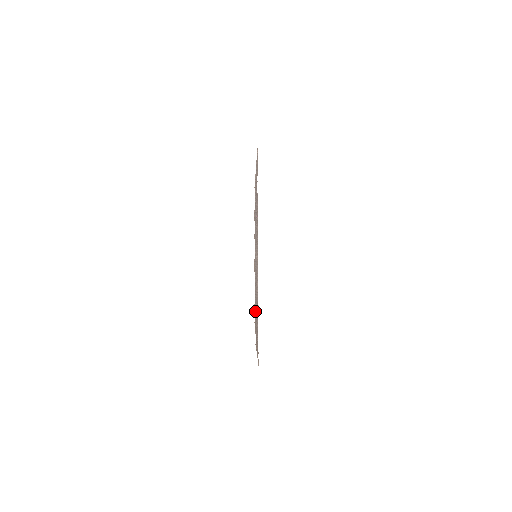
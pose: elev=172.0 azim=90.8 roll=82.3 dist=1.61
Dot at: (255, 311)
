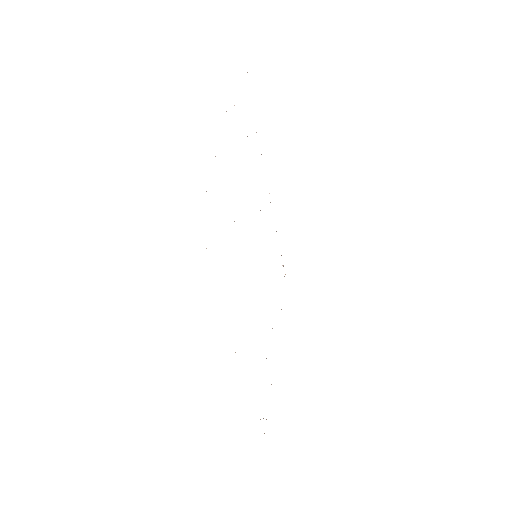
Dot at: occluded
